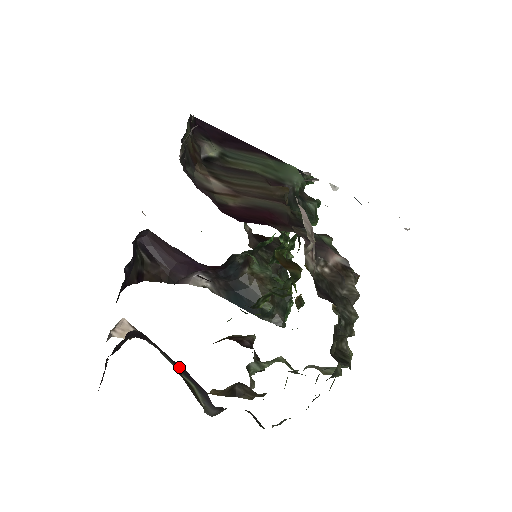
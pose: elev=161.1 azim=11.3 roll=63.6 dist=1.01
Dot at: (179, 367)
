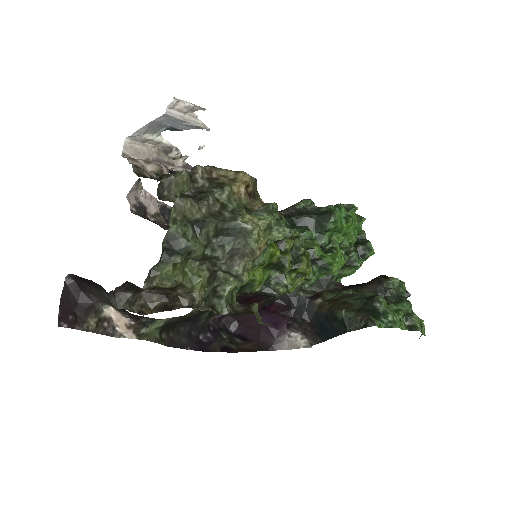
Dot at: (93, 284)
